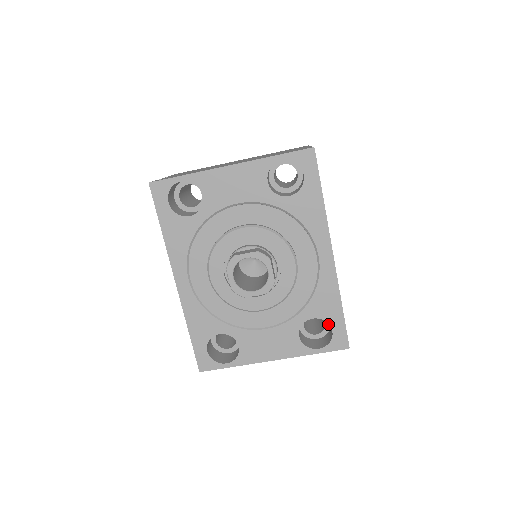
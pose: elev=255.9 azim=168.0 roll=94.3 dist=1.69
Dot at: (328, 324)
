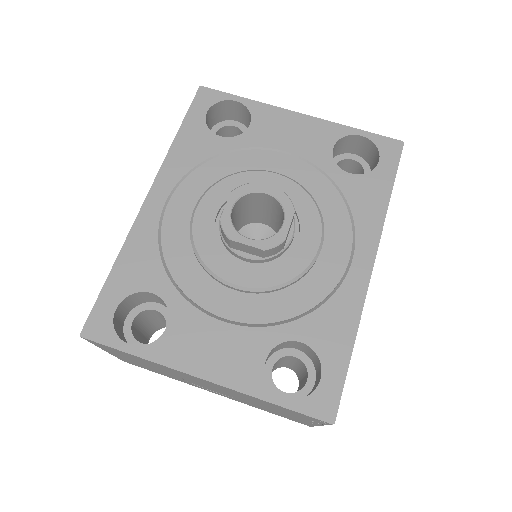
Dot at: (310, 384)
